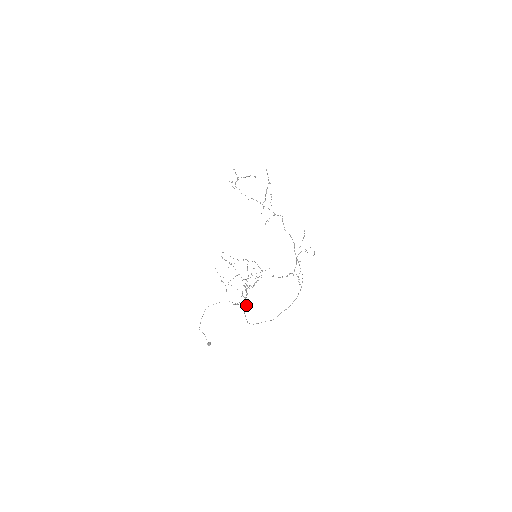
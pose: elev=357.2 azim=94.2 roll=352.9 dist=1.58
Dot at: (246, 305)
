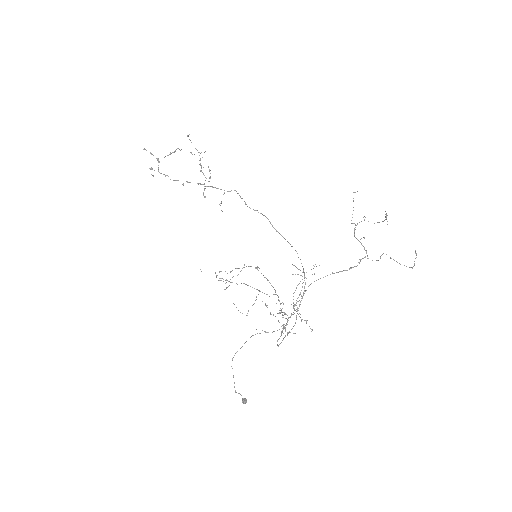
Dot at: occluded
